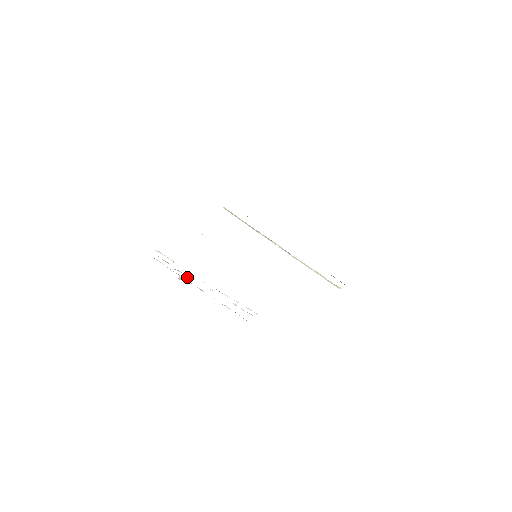
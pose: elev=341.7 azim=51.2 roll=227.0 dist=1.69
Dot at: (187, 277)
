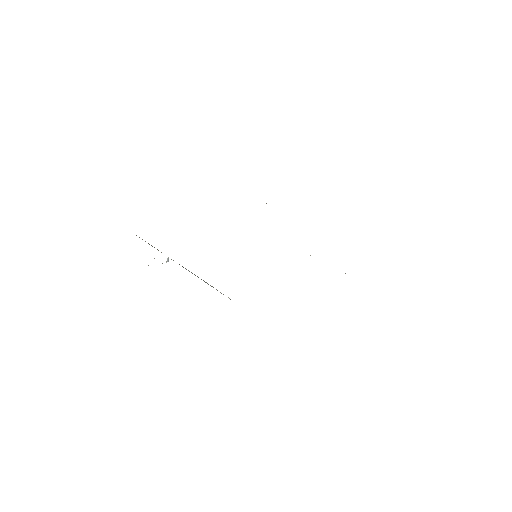
Dot at: occluded
